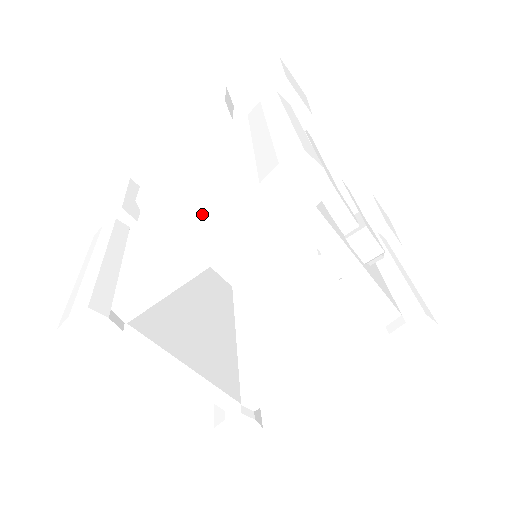
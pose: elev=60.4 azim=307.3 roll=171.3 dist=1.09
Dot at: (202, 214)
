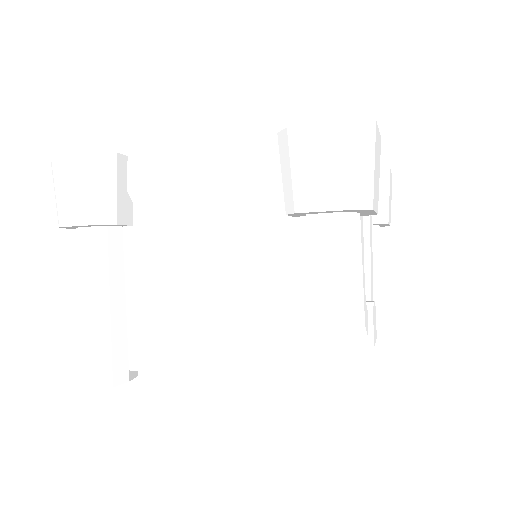
Dot at: (230, 322)
